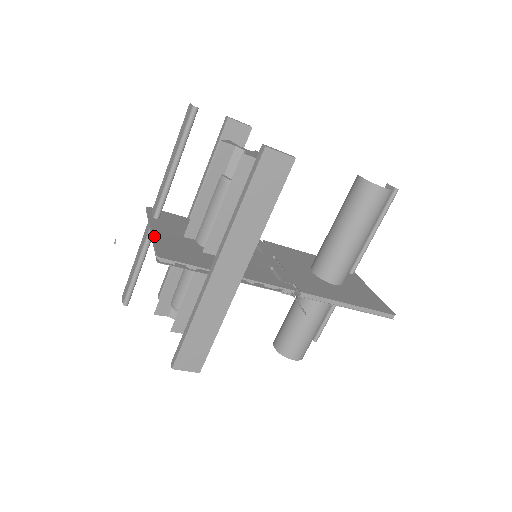
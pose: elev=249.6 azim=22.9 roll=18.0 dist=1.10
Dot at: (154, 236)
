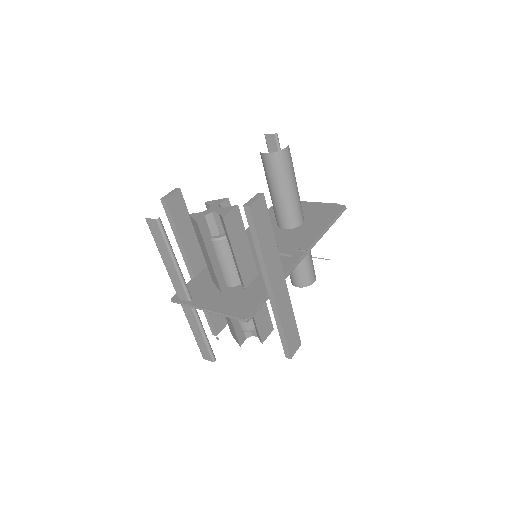
Dot at: (217, 311)
